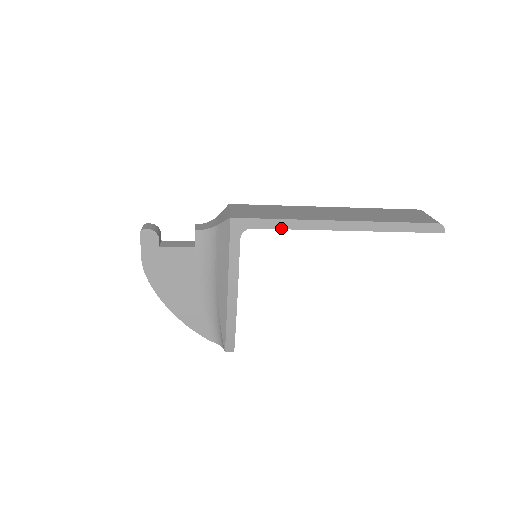
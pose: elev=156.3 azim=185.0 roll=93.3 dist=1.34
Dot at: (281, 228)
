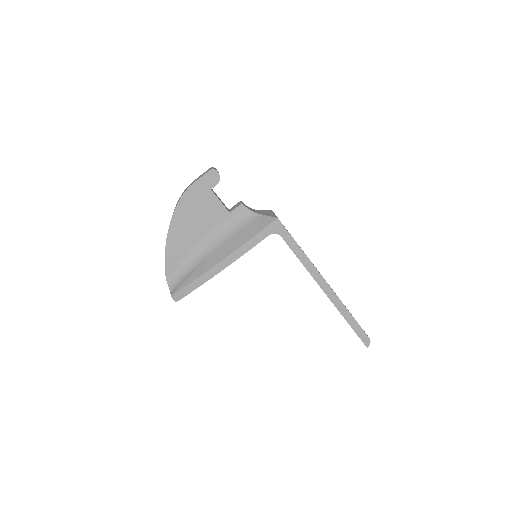
Dot at: (296, 254)
